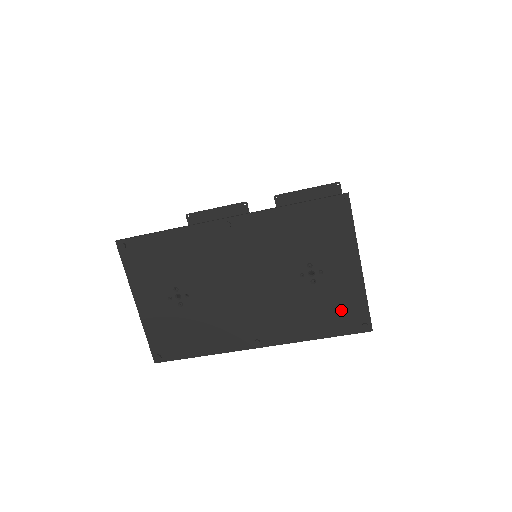
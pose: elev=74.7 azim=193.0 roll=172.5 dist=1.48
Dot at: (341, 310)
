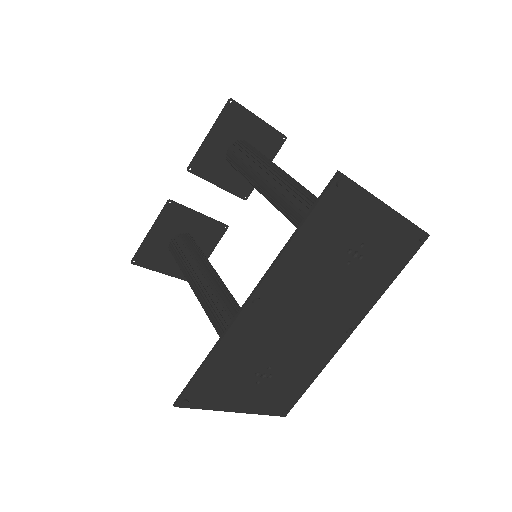
Dot at: (397, 249)
